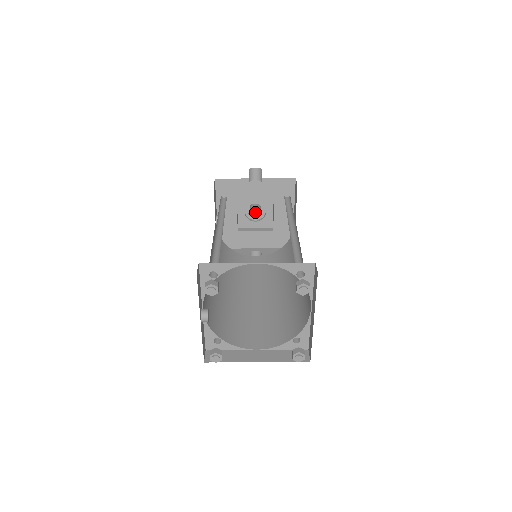
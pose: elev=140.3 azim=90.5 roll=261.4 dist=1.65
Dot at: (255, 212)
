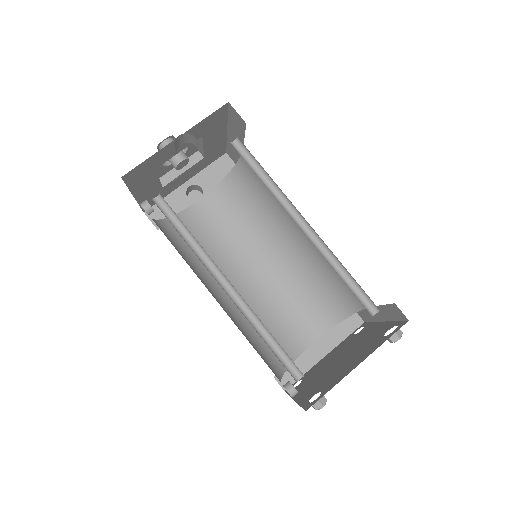
Dot at: (181, 162)
